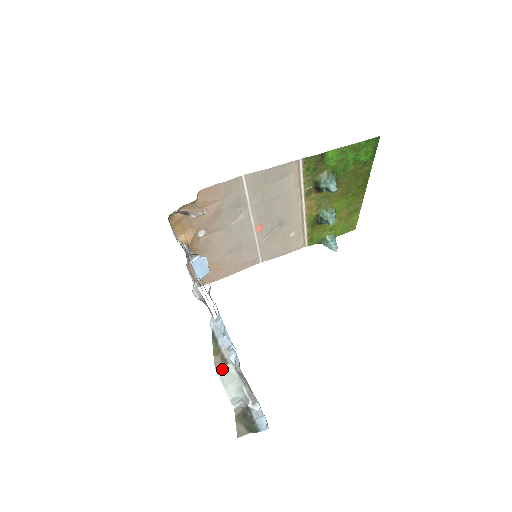
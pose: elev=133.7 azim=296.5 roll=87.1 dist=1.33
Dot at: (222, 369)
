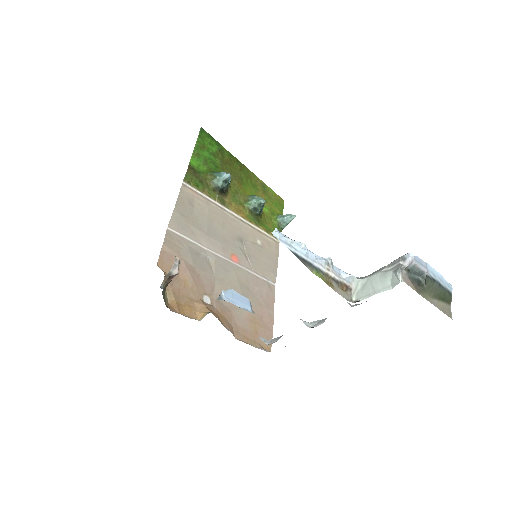
Dot at: (355, 296)
